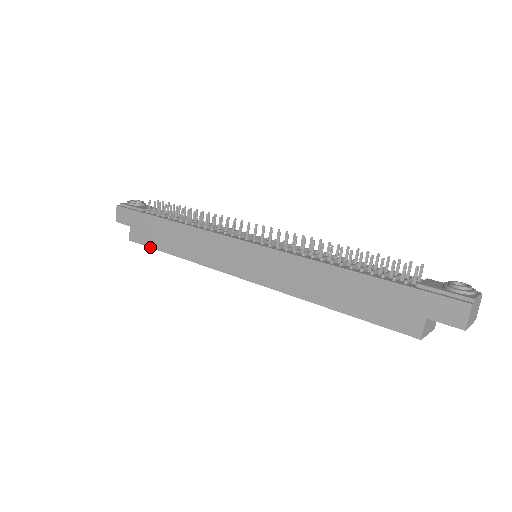
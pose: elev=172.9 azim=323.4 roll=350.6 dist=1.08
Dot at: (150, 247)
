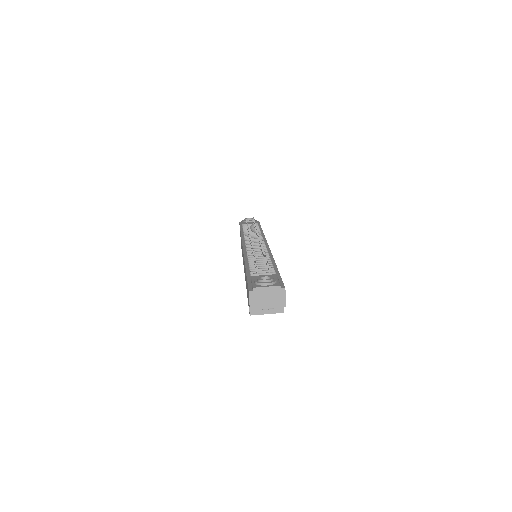
Dot at: occluded
